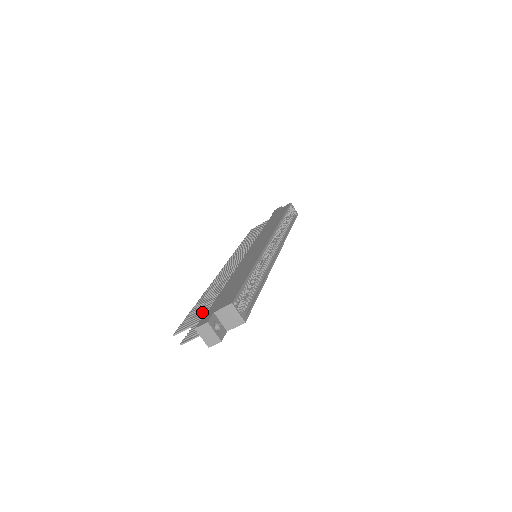
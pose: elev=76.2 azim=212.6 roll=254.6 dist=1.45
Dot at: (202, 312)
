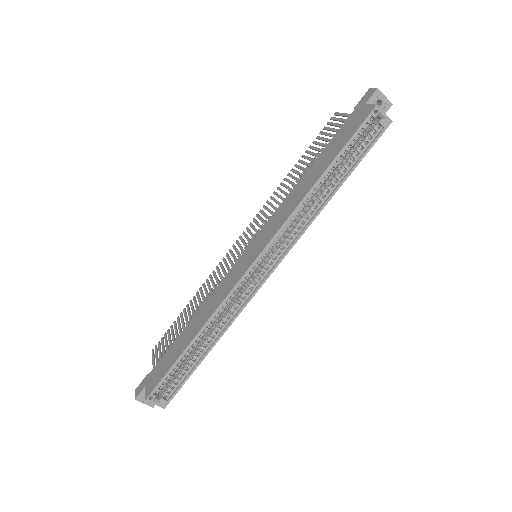
Dot at: occluded
